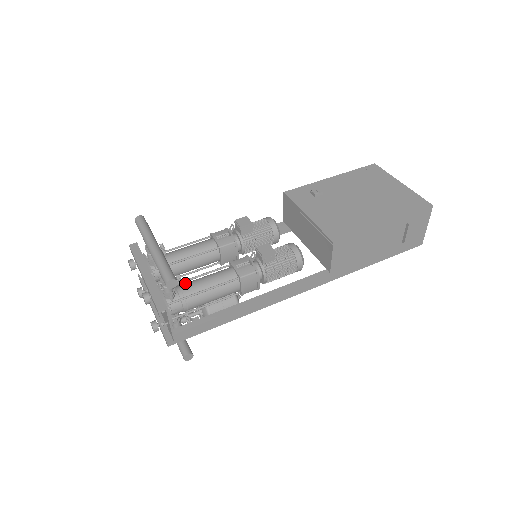
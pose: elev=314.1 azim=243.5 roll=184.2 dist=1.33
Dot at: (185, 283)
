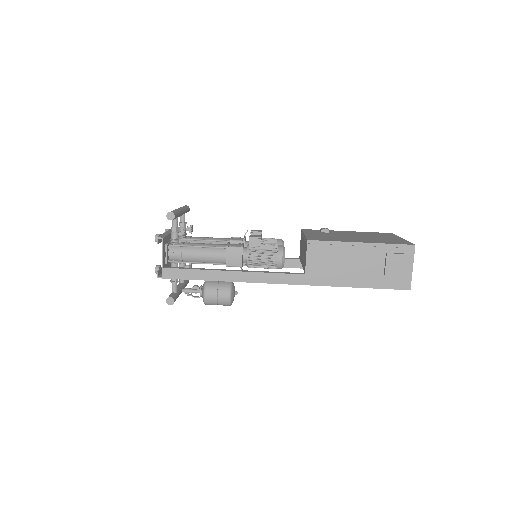
Dot at: occluded
